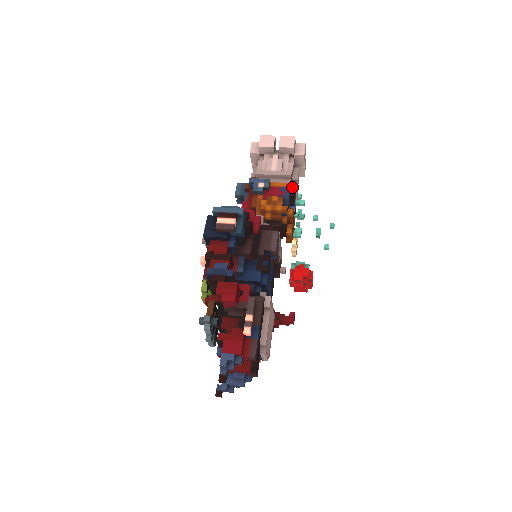
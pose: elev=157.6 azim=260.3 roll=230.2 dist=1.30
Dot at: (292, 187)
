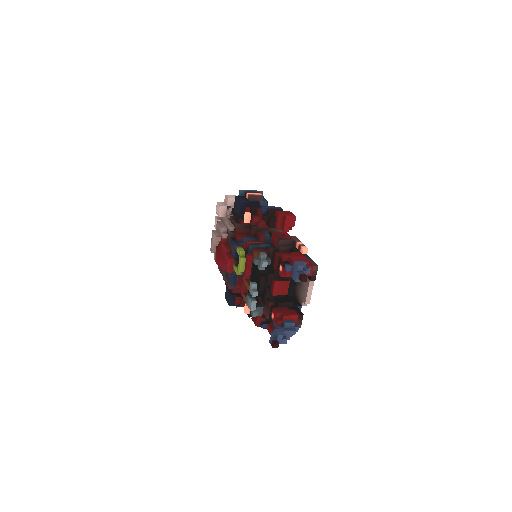
Dot at: occluded
